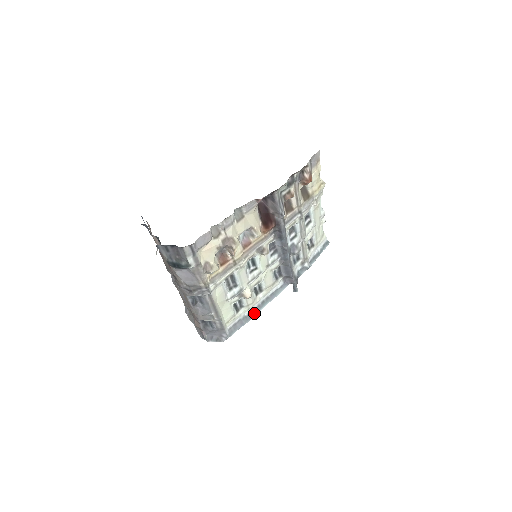
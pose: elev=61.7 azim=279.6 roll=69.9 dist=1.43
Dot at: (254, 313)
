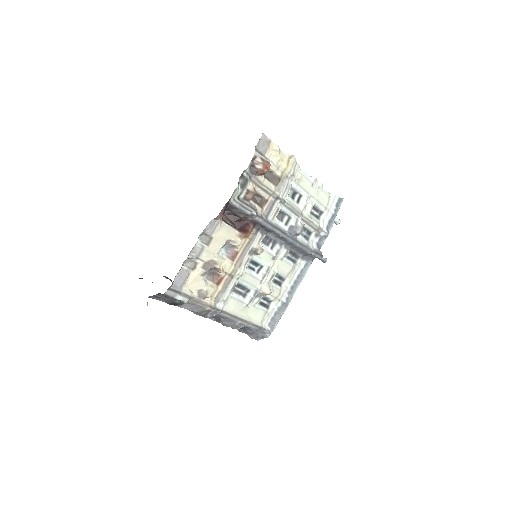
Dot at: (288, 301)
